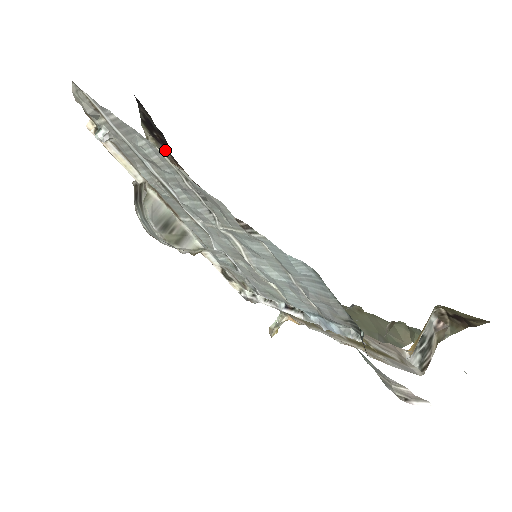
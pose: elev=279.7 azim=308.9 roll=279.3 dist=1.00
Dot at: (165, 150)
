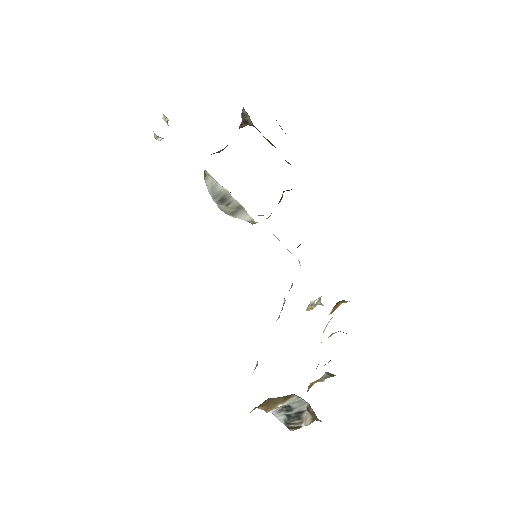
Dot at: occluded
